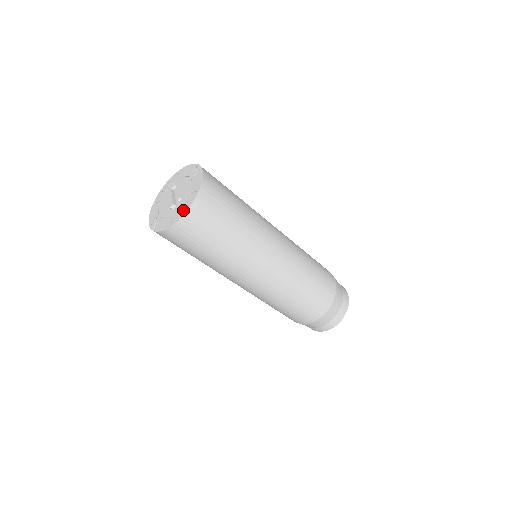
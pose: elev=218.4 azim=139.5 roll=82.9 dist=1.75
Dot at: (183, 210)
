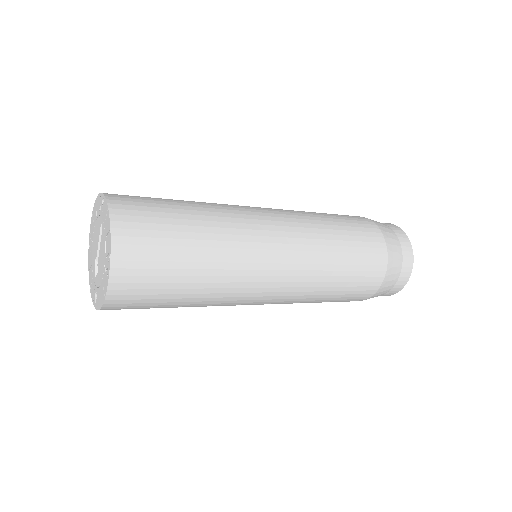
Dot at: (94, 298)
